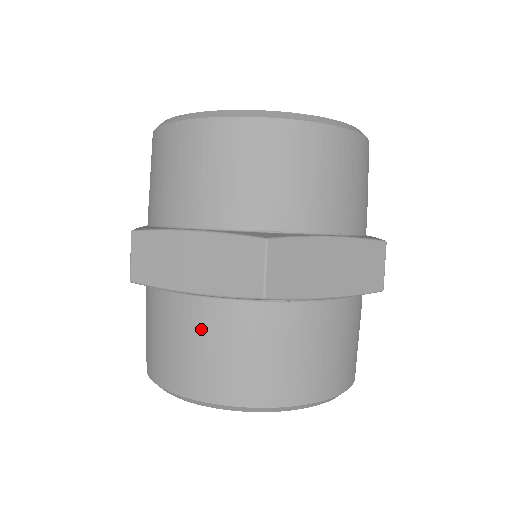
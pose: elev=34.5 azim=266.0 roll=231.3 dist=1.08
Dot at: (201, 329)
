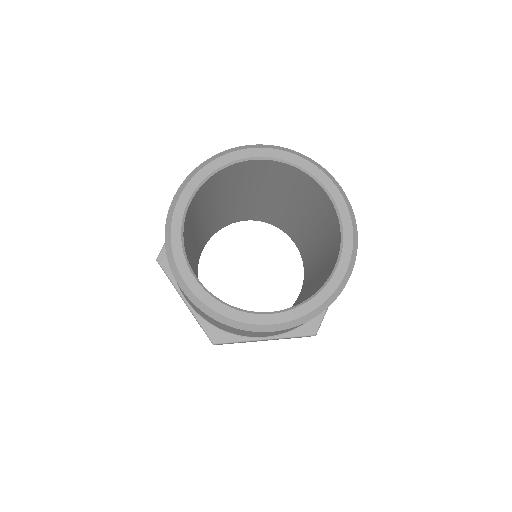
Dot at: occluded
